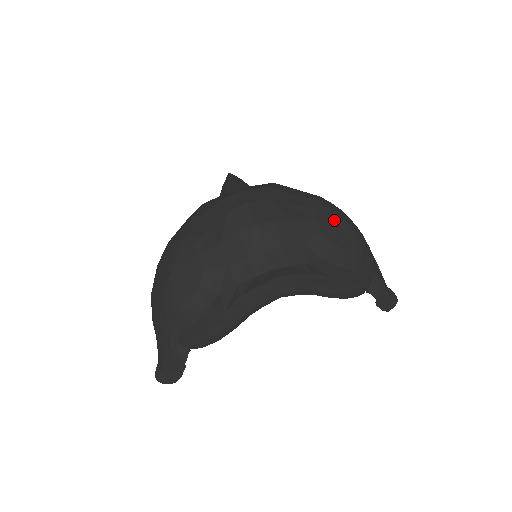
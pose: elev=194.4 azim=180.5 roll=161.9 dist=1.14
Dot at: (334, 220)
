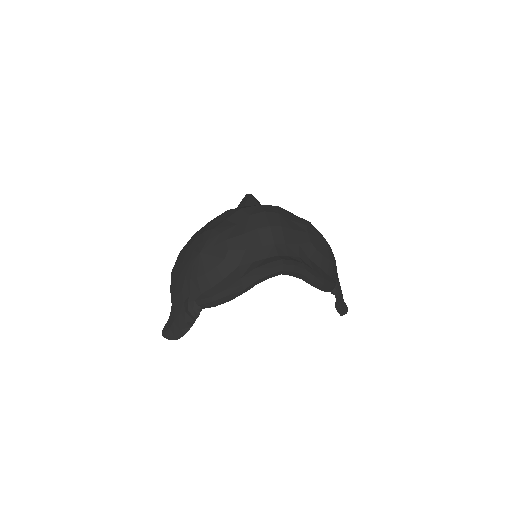
Dot at: (319, 237)
